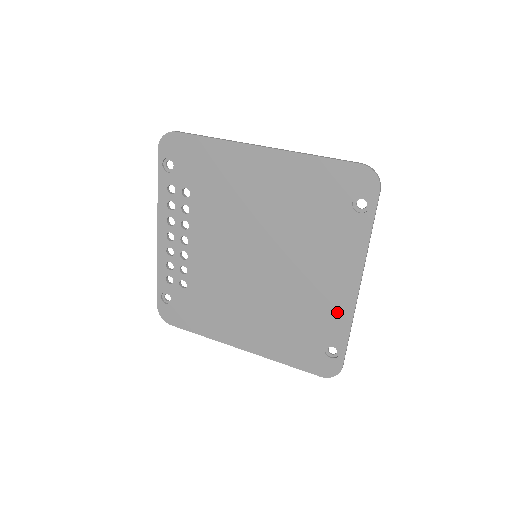
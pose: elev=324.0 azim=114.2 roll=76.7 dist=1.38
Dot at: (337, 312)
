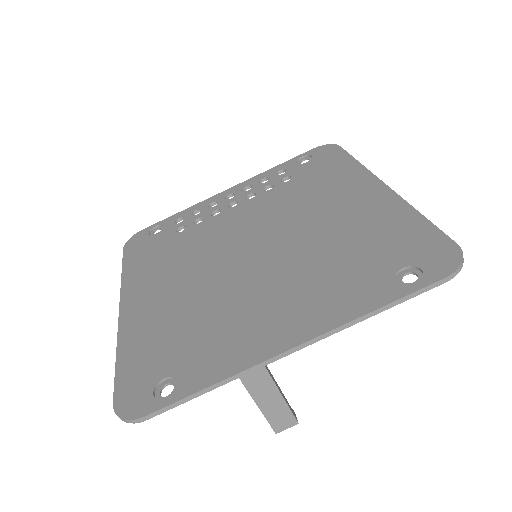
Dot at: (235, 352)
